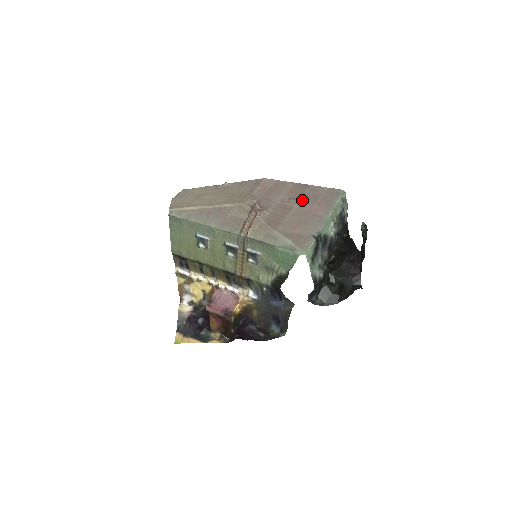
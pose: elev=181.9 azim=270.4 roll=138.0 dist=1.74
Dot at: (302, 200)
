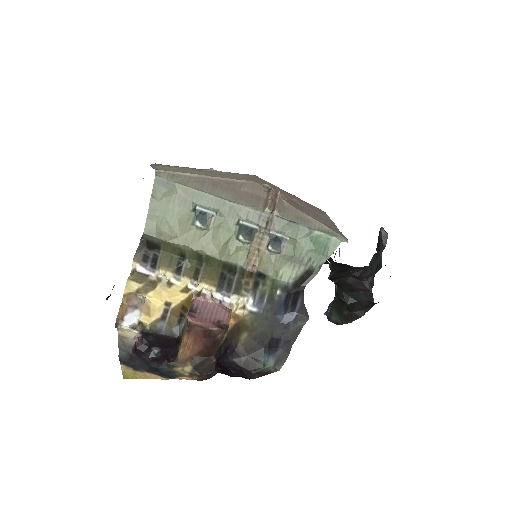
Dot at: occluded
